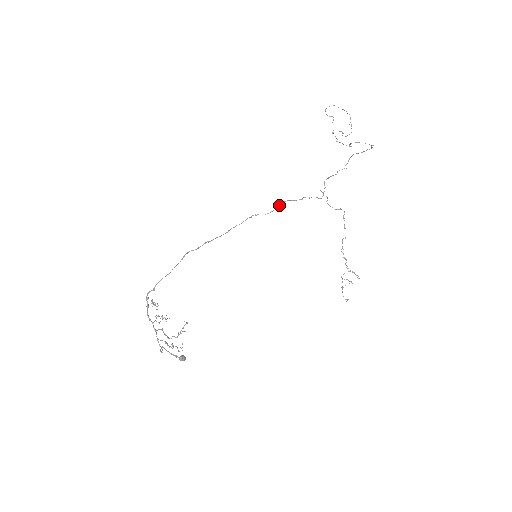
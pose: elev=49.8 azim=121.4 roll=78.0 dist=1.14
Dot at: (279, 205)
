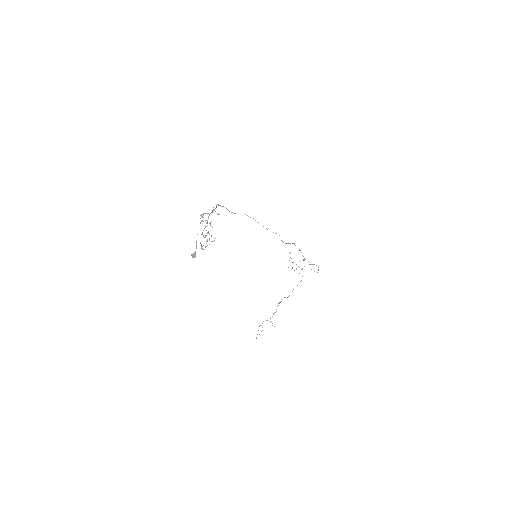
Dot at: (289, 243)
